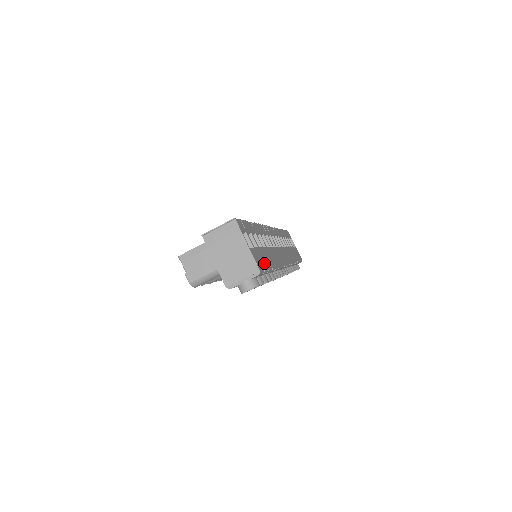
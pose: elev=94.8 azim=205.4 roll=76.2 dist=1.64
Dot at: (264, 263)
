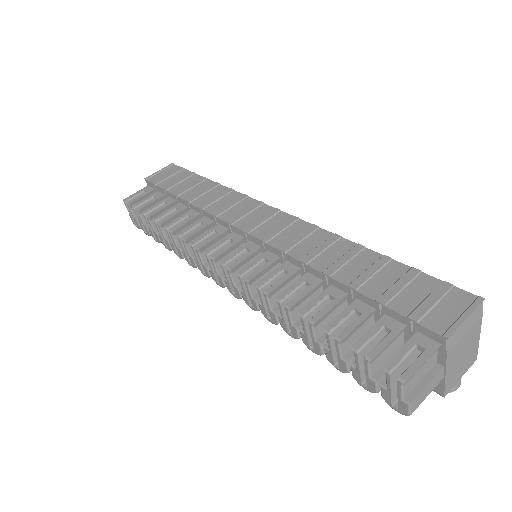
Dot at: occluded
